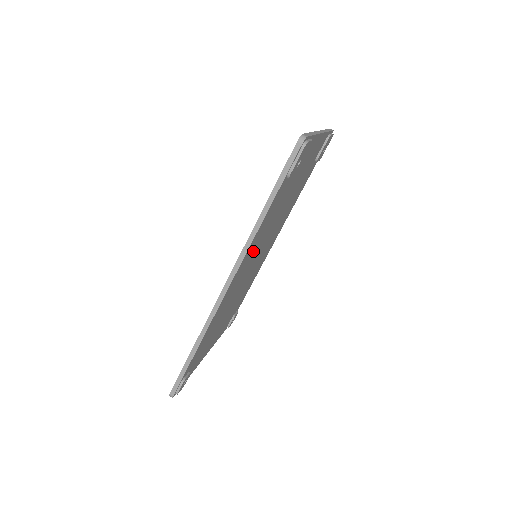
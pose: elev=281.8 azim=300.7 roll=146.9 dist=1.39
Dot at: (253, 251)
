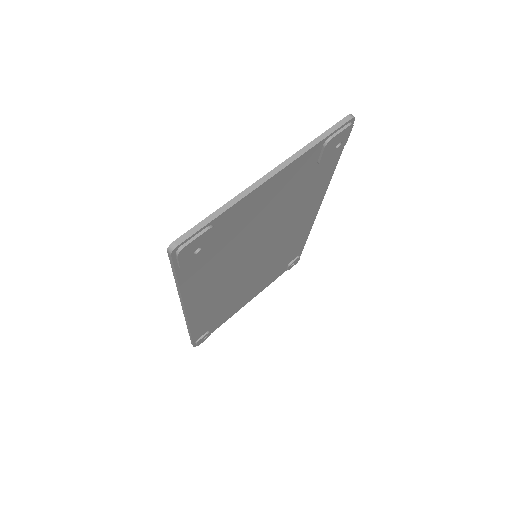
Dot at: (216, 280)
